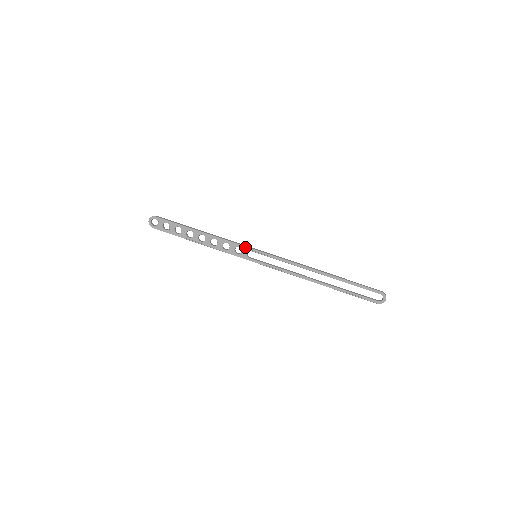
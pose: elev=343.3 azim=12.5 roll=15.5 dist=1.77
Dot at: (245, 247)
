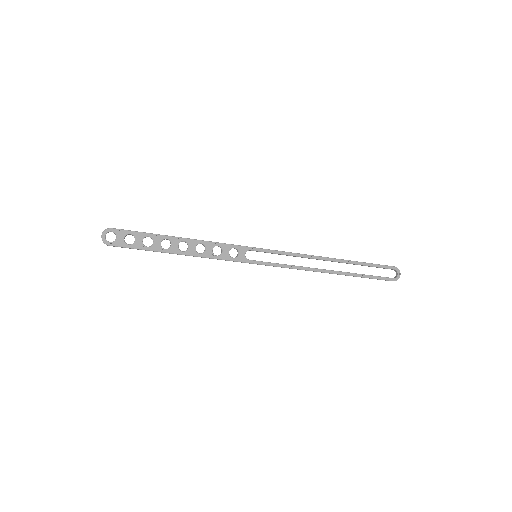
Dot at: (242, 246)
